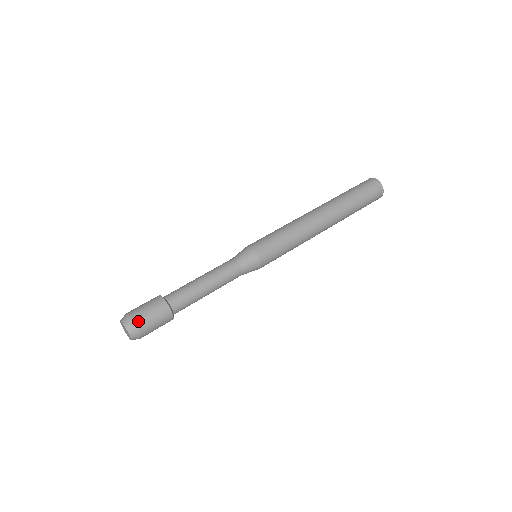
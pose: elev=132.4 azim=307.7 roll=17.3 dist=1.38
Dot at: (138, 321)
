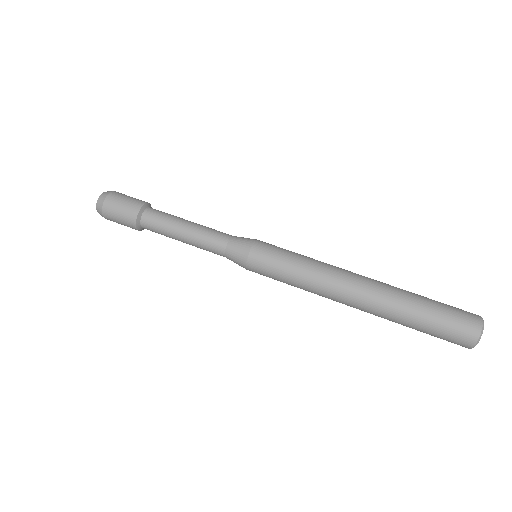
Dot at: (106, 209)
